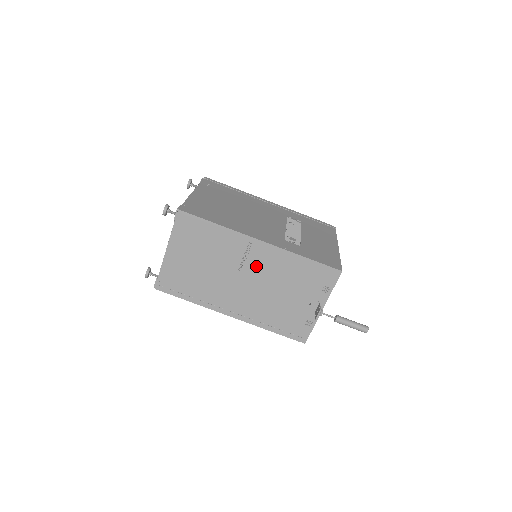
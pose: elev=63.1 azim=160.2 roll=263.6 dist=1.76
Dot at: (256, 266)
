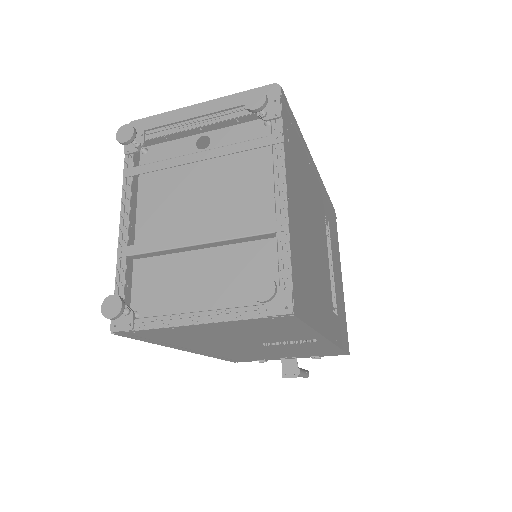
Dot at: (288, 345)
